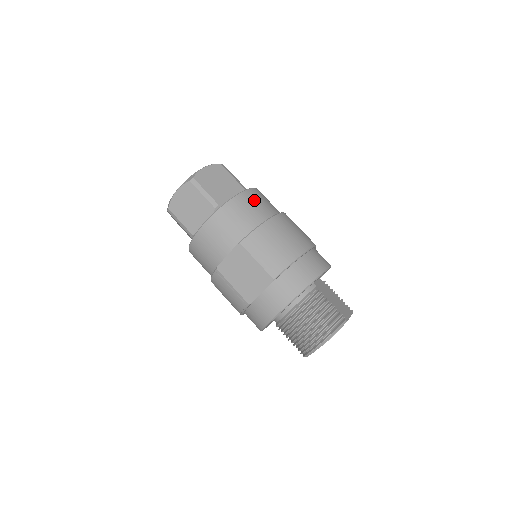
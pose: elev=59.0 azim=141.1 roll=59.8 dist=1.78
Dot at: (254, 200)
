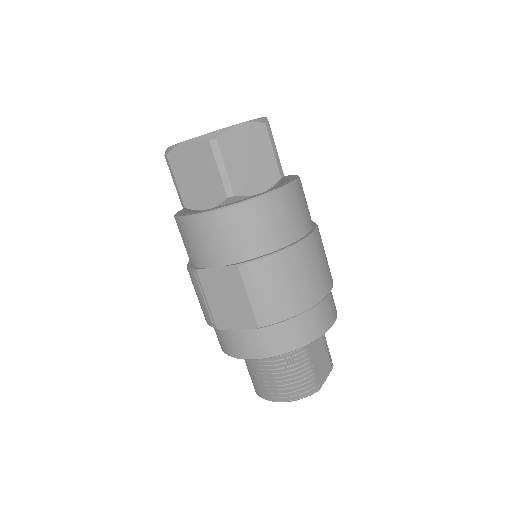
Dot at: (285, 208)
